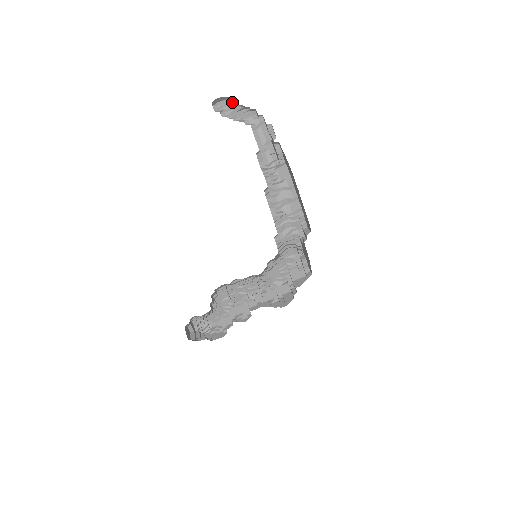
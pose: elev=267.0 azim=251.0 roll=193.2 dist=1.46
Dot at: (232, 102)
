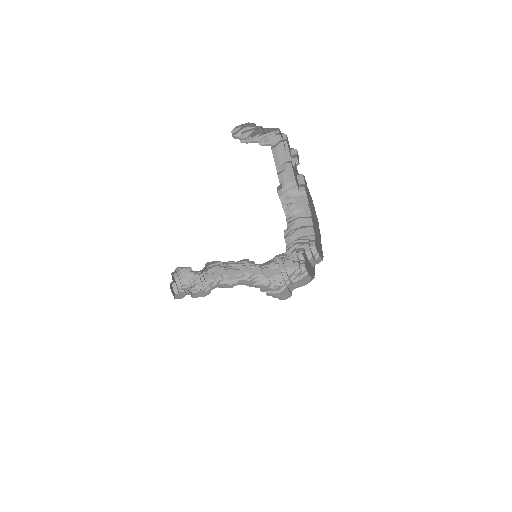
Dot at: (255, 125)
